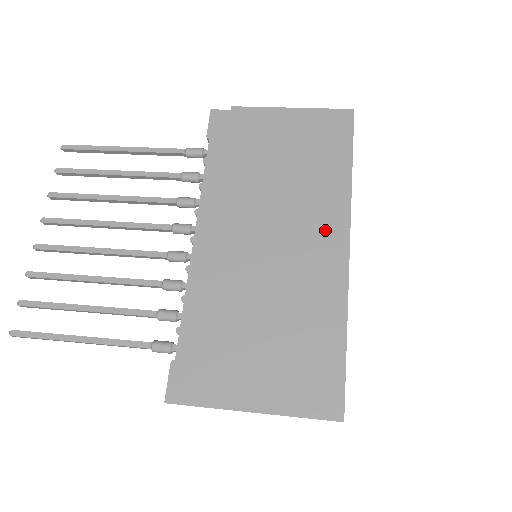
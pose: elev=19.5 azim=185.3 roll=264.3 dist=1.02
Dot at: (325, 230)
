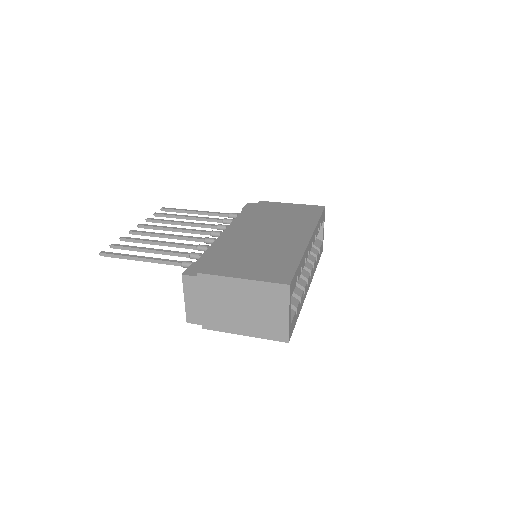
Dot at: (298, 233)
